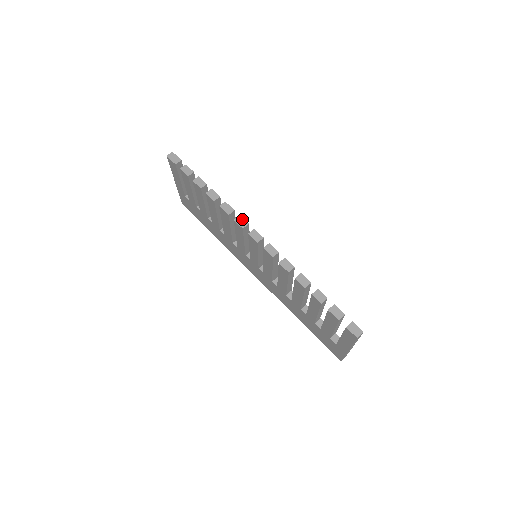
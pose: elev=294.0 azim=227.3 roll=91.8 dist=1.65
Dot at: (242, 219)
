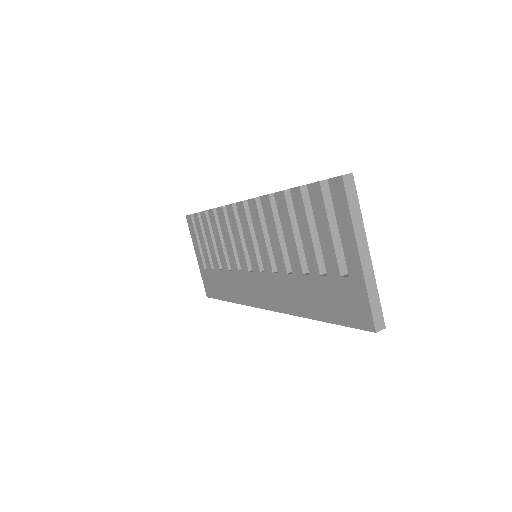
Dot at: occluded
